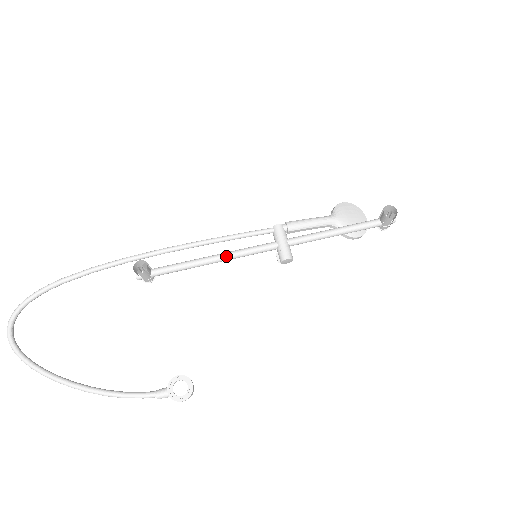
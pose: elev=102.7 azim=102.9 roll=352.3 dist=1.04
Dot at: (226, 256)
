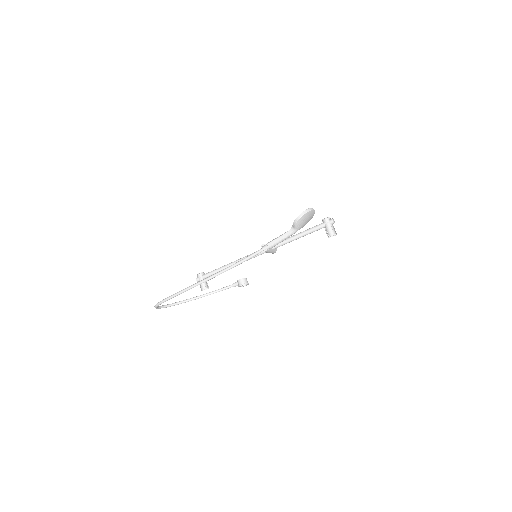
Dot at: occluded
